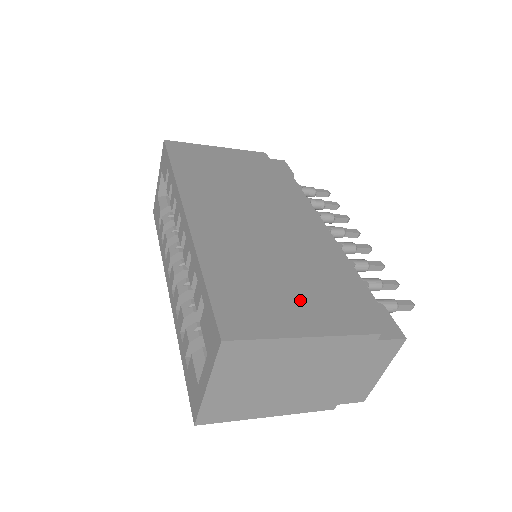
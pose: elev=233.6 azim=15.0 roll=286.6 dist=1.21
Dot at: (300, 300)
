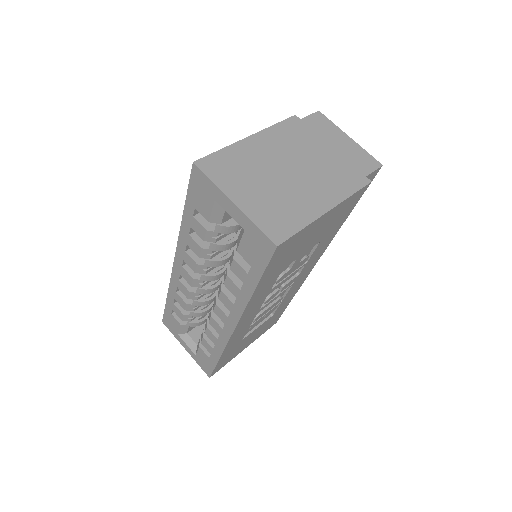
Dot at: occluded
